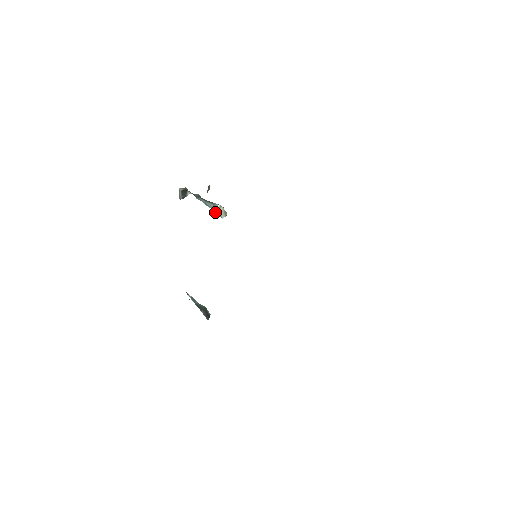
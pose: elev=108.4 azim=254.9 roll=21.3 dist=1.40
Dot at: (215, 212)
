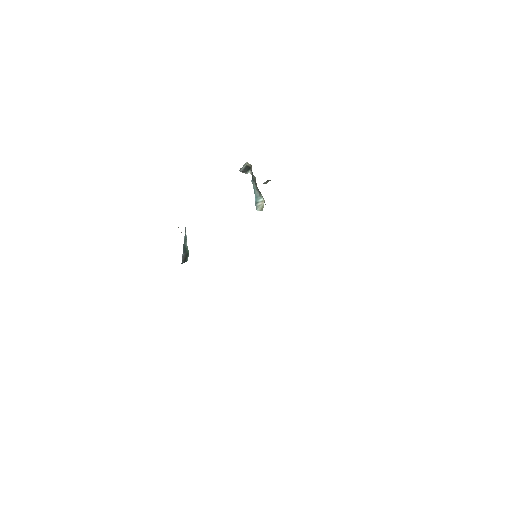
Dot at: (256, 201)
